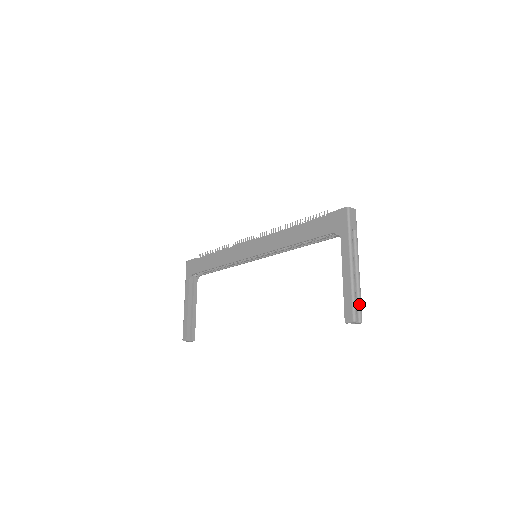
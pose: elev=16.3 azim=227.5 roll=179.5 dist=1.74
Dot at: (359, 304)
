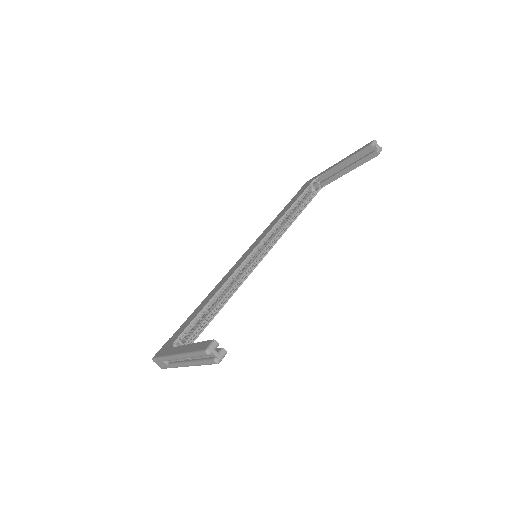
Dot at: occluded
